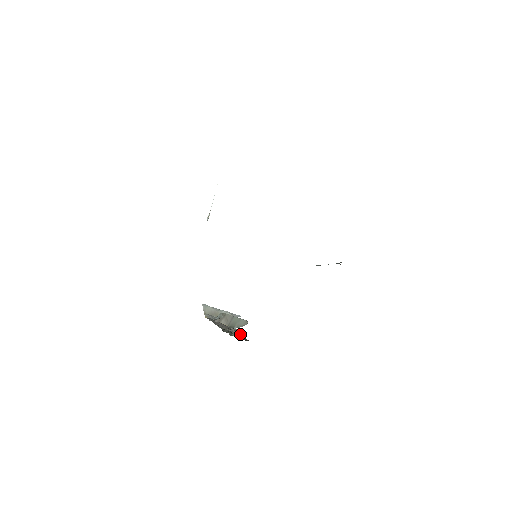
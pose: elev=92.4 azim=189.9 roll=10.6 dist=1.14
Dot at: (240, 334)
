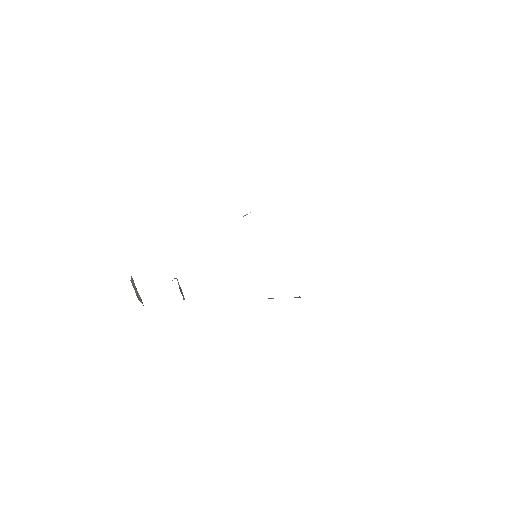
Dot at: occluded
